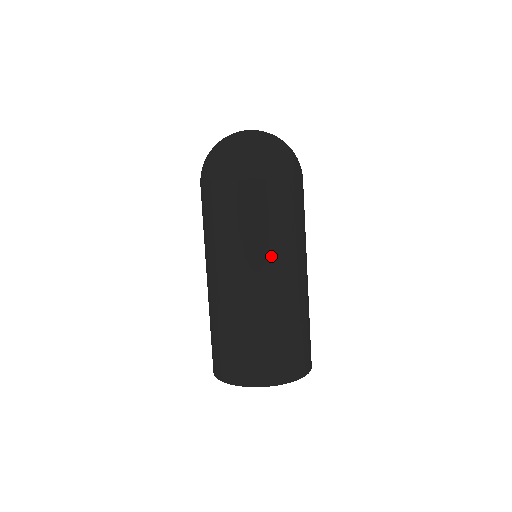
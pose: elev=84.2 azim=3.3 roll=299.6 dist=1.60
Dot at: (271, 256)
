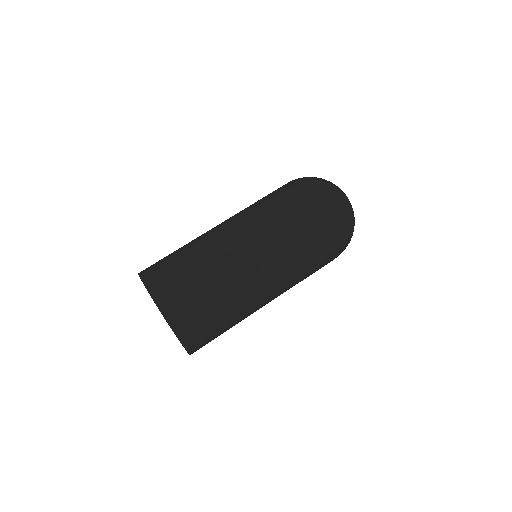
Dot at: (284, 279)
